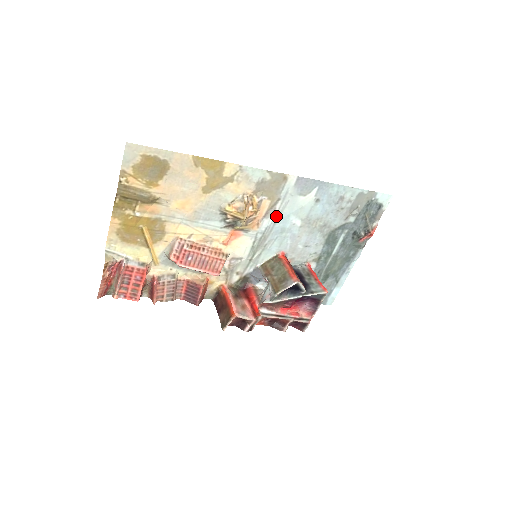
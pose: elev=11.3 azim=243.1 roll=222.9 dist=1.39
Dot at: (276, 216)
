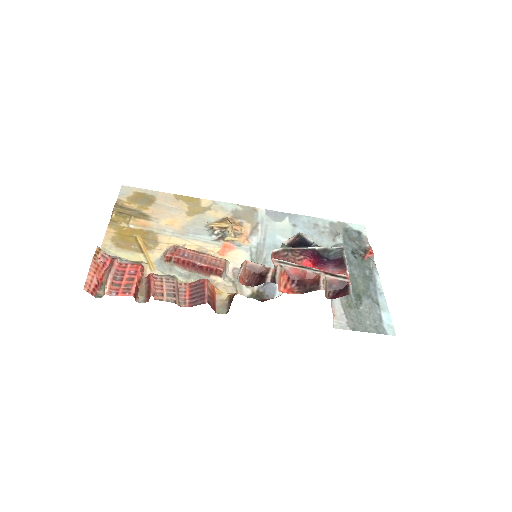
Dot at: (262, 235)
